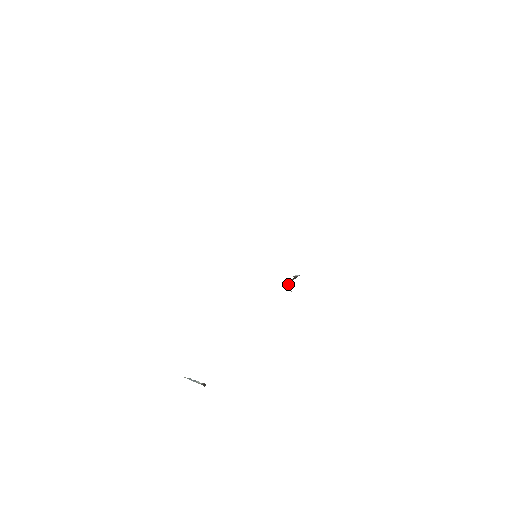
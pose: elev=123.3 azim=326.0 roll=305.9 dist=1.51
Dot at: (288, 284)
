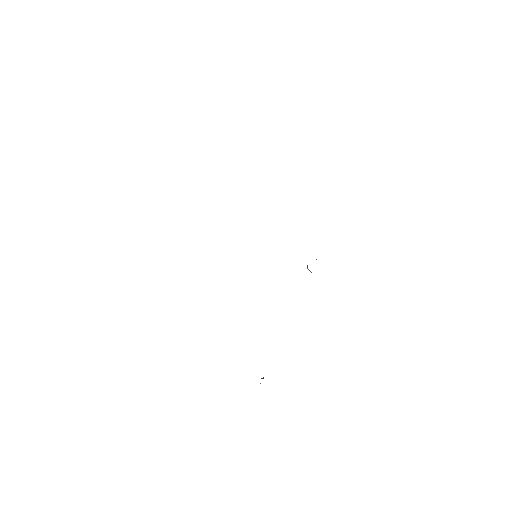
Dot at: (307, 268)
